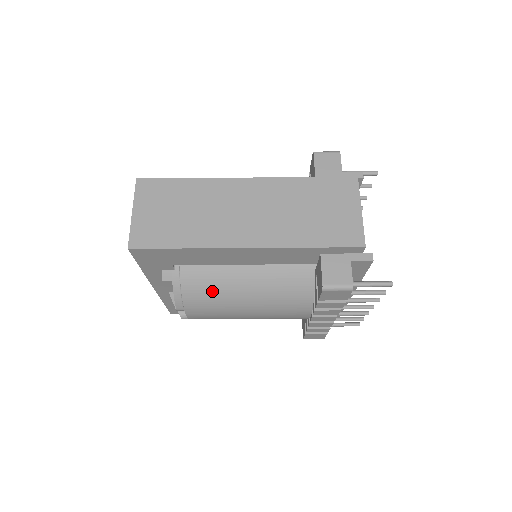
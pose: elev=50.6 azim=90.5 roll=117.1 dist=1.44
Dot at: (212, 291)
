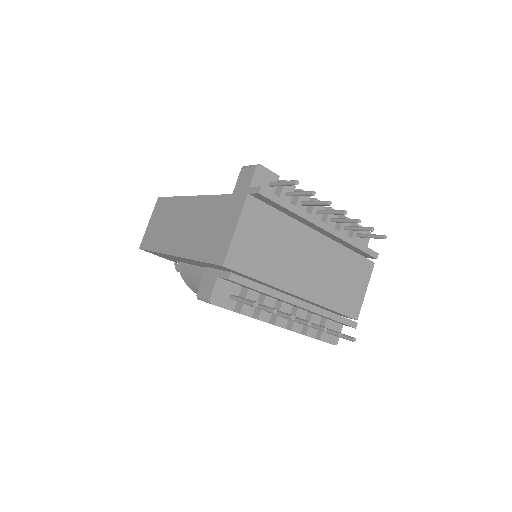
Dot at: (197, 283)
